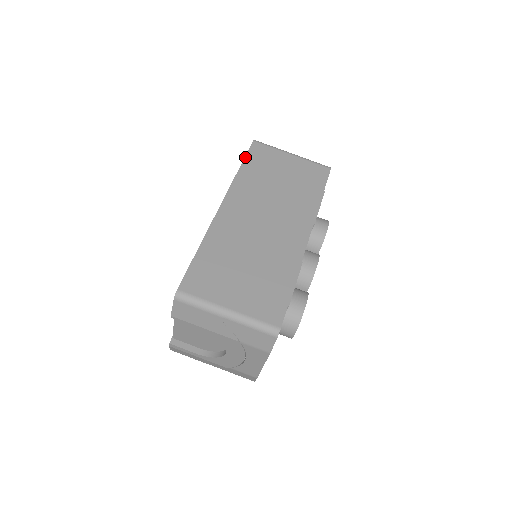
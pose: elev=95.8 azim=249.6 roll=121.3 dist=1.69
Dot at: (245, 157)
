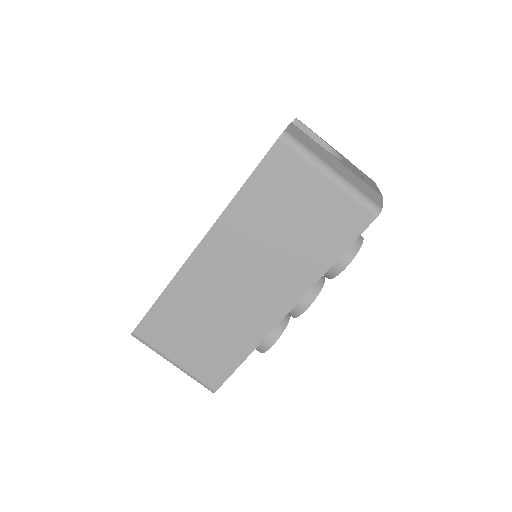
Dot at: (253, 171)
